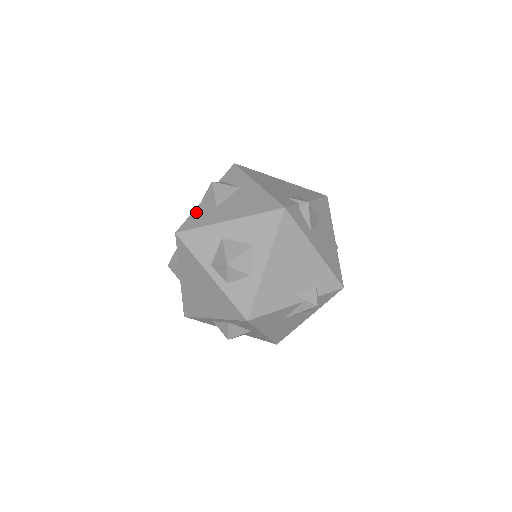
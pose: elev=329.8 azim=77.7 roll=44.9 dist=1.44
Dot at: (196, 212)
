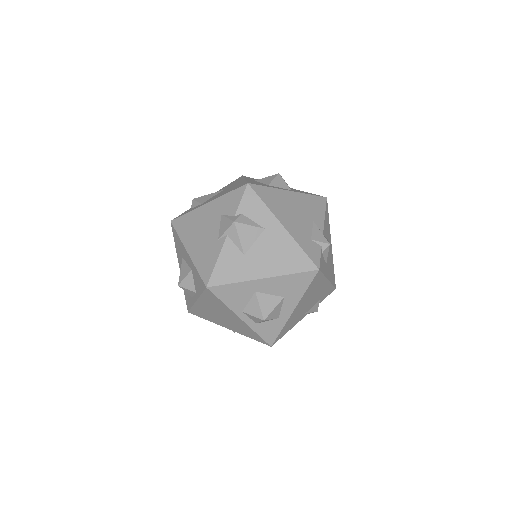
Dot at: (222, 259)
